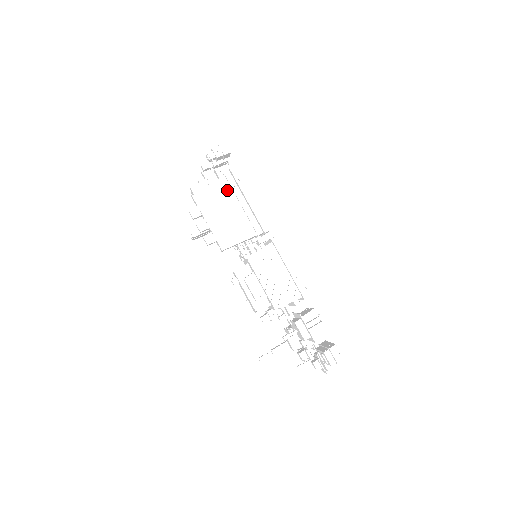
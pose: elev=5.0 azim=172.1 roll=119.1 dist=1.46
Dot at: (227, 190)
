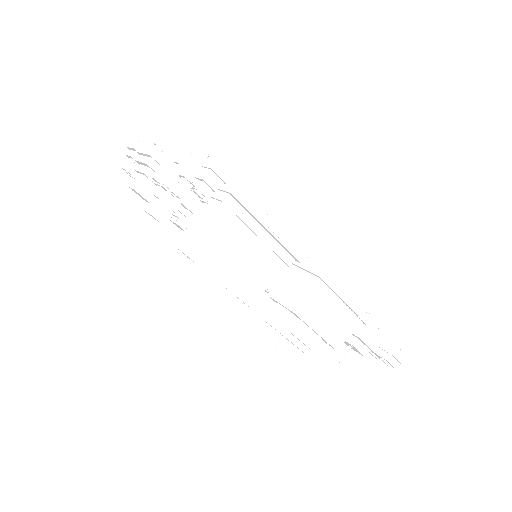
Dot at: (232, 223)
